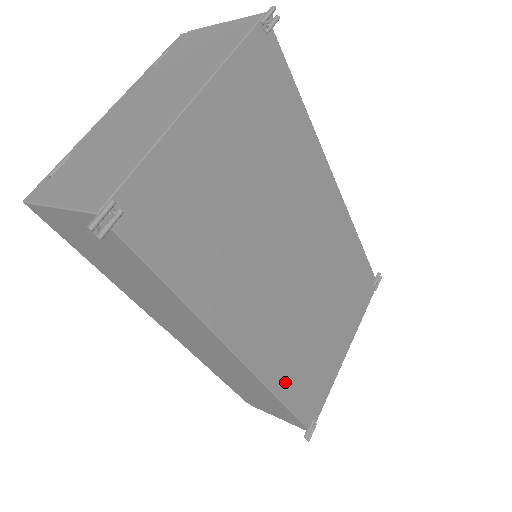
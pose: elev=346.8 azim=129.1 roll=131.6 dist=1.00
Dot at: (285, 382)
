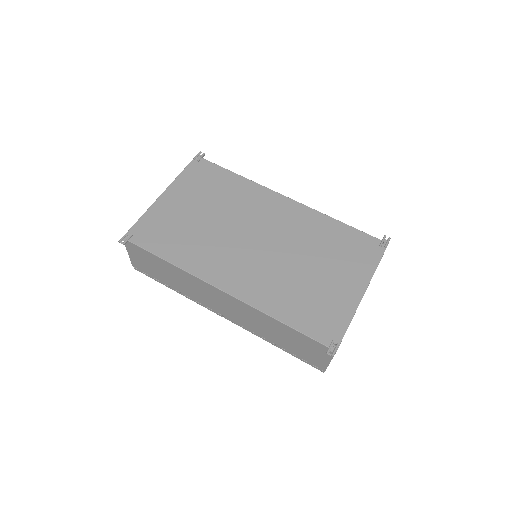
Dot at: (278, 308)
